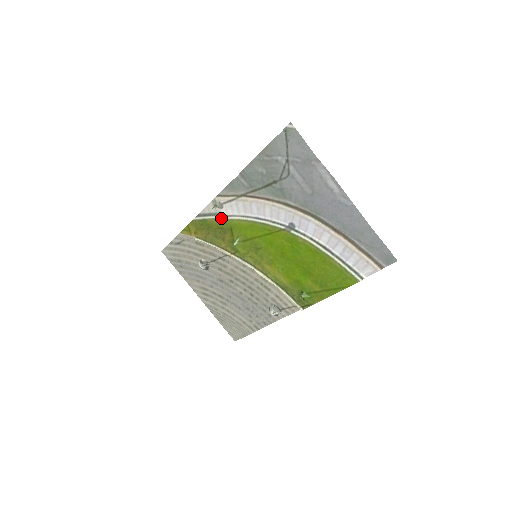
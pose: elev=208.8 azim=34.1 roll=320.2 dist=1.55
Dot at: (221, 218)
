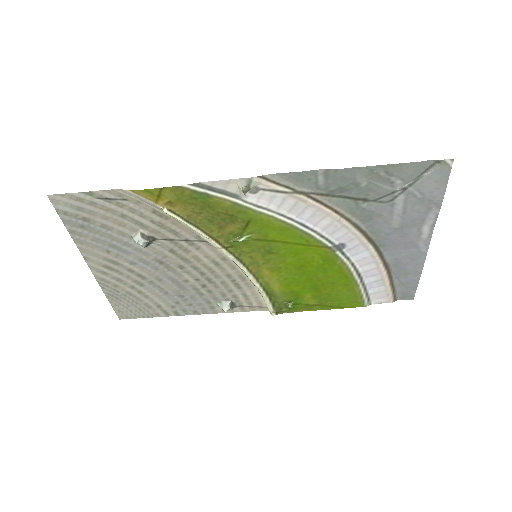
Dot at: (242, 204)
